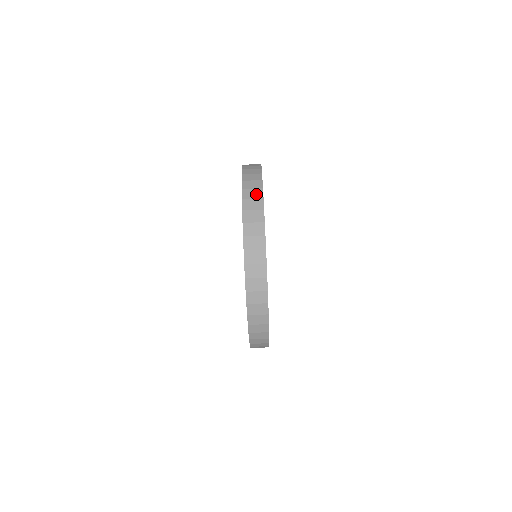
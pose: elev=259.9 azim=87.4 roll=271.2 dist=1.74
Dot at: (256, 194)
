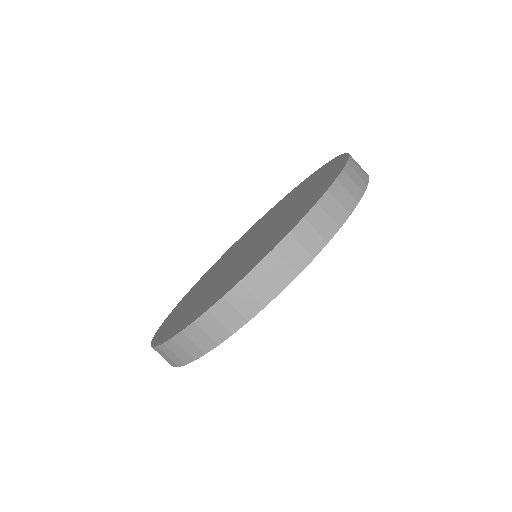
Dot at: (247, 307)
